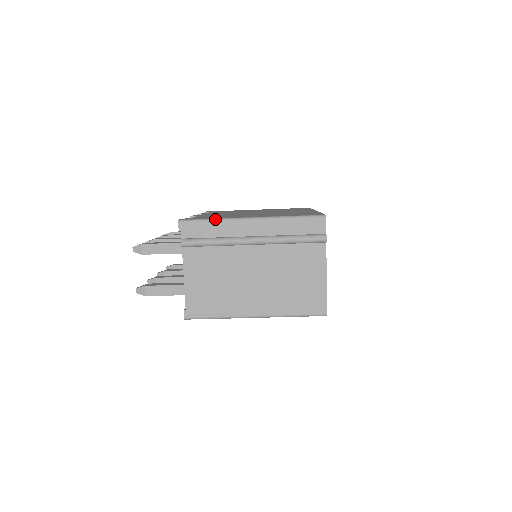
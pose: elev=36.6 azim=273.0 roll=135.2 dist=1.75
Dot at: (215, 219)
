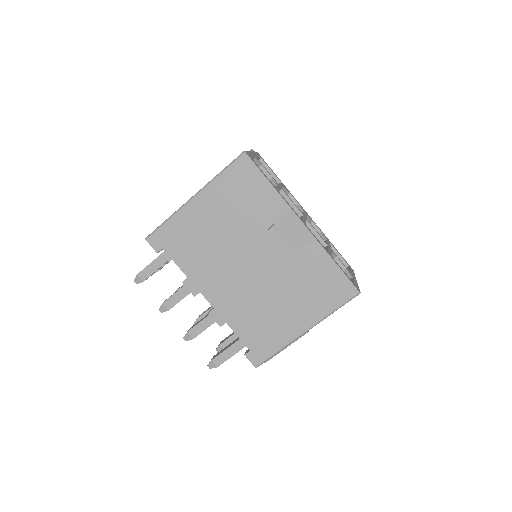
Dot at: occluded
